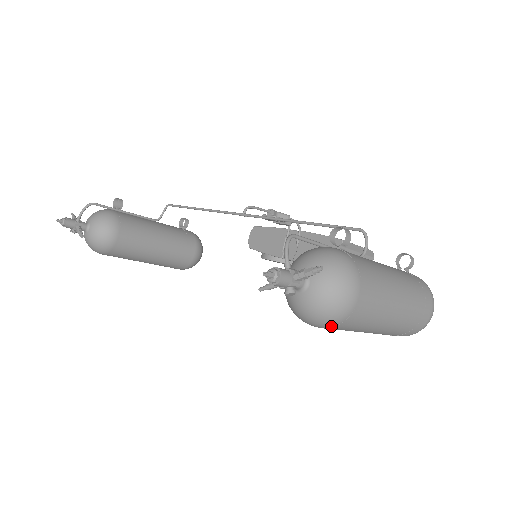
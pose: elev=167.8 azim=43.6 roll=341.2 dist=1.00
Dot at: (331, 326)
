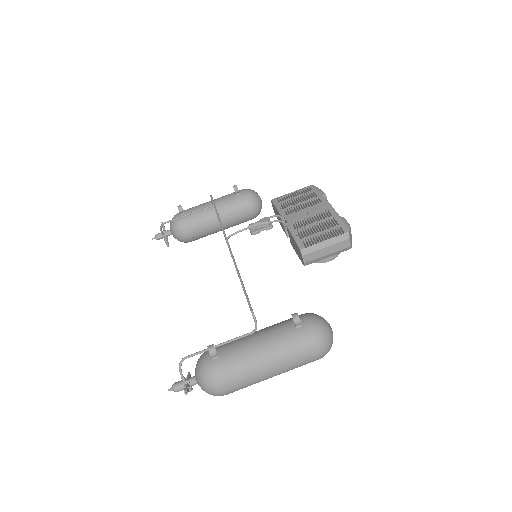
Dot at: occluded
